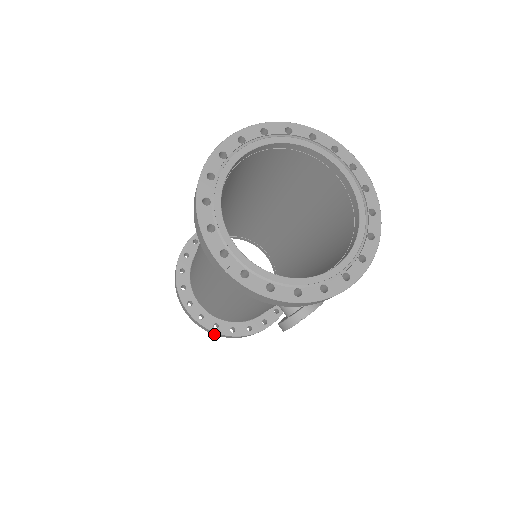
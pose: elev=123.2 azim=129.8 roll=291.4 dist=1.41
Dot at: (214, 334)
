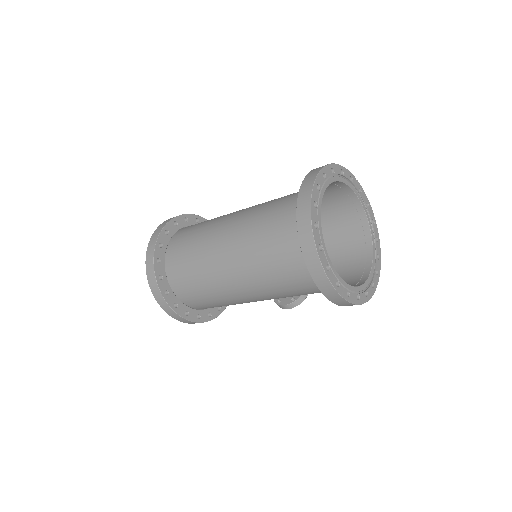
Dot at: (192, 323)
